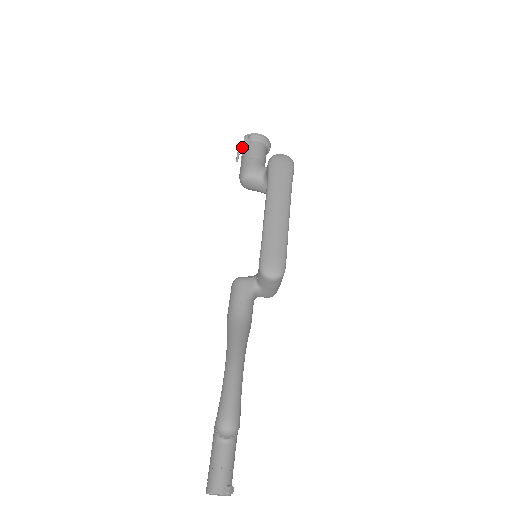
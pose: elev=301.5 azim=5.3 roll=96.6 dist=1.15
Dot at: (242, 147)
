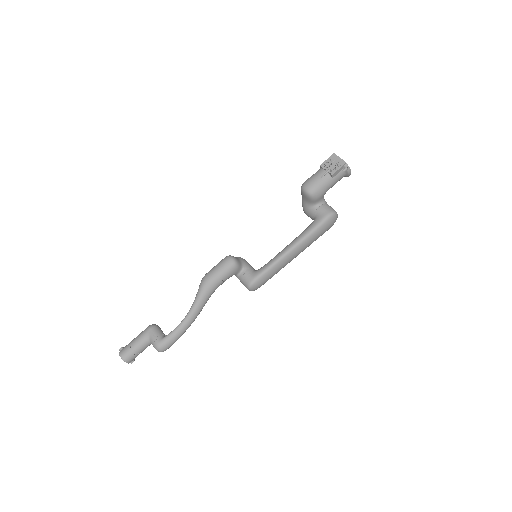
Dot at: (336, 169)
